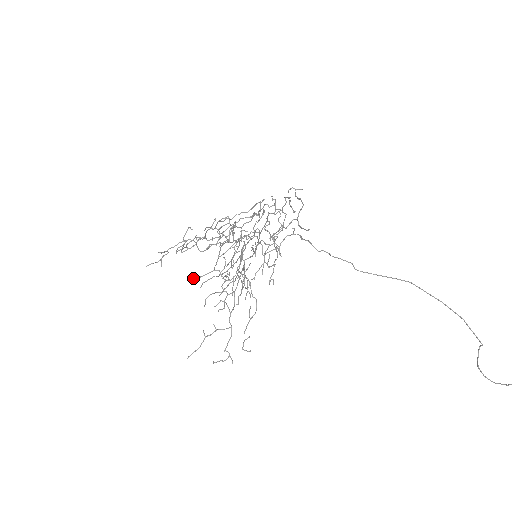
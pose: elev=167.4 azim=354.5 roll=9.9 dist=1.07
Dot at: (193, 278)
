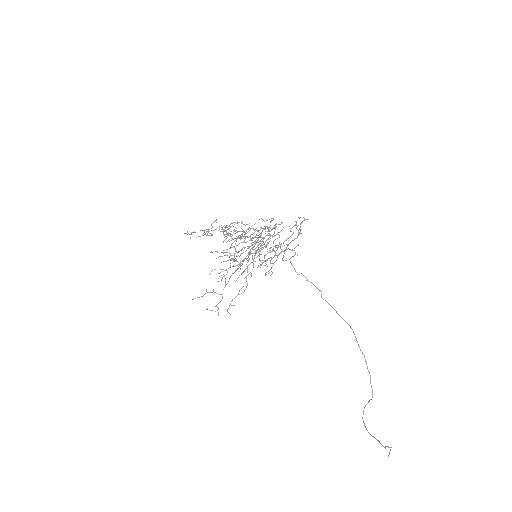
Dot at: occluded
